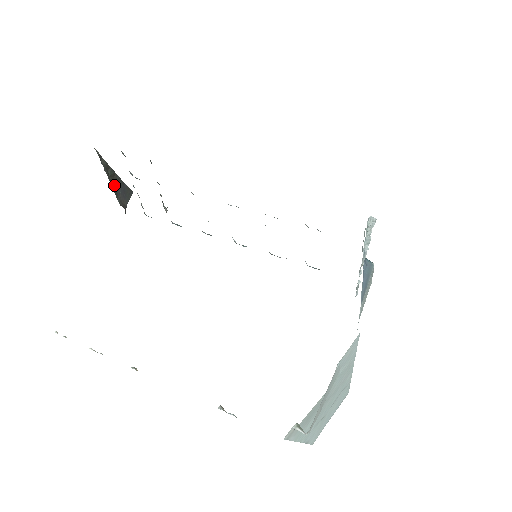
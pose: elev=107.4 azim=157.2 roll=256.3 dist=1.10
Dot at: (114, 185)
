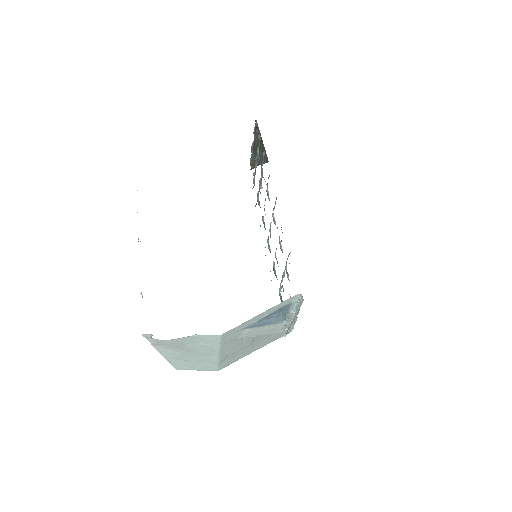
Dot at: occluded
